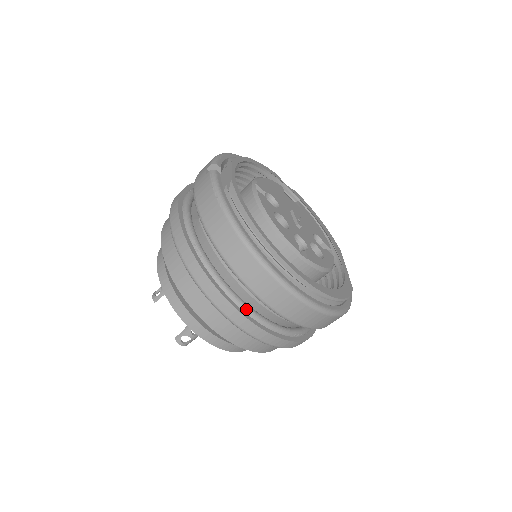
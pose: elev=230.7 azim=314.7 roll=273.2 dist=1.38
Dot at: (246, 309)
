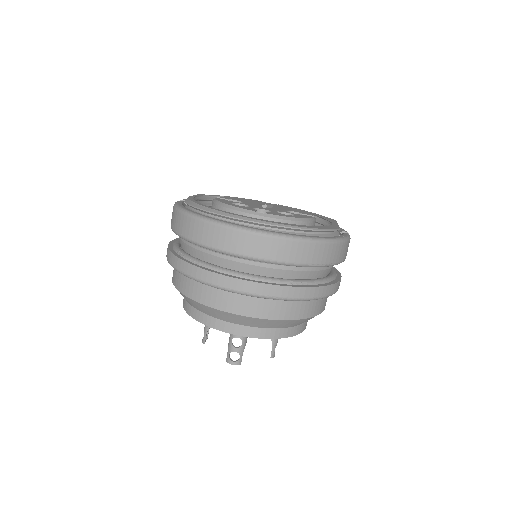
Dot at: (228, 272)
